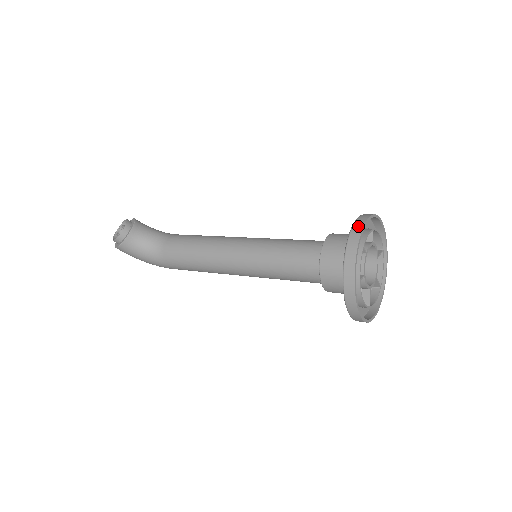
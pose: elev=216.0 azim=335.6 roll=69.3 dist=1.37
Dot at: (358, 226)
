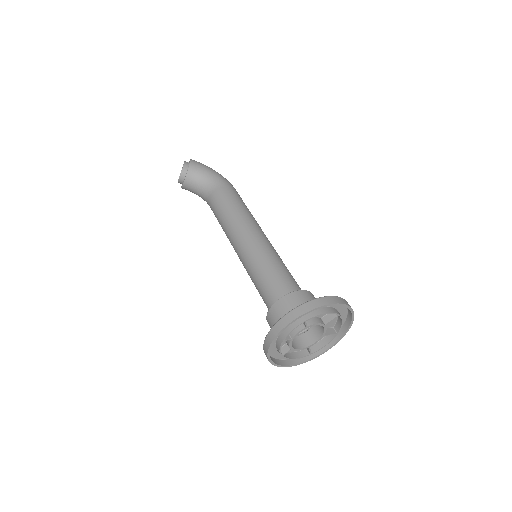
Dot at: (277, 329)
